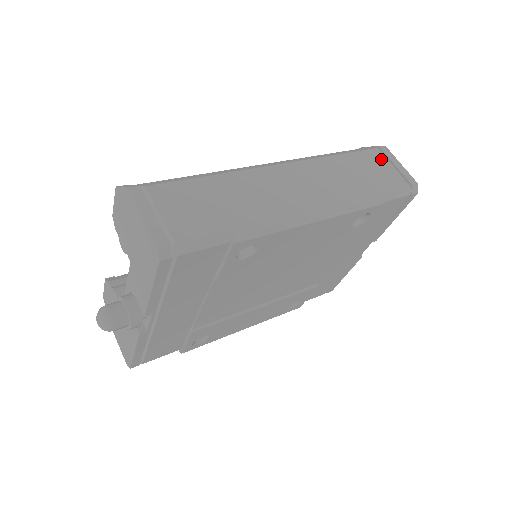
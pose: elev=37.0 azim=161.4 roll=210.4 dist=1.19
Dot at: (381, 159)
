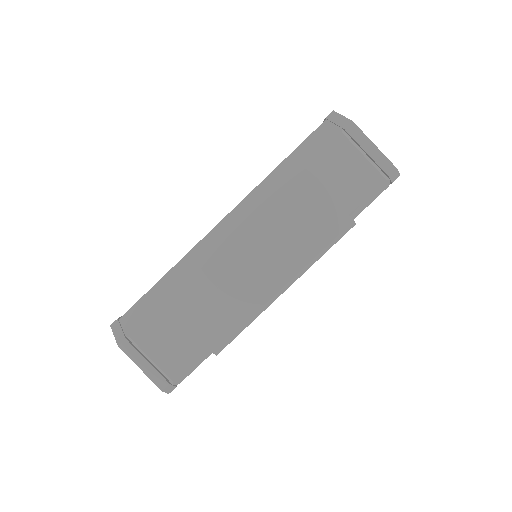
Dot at: (347, 153)
